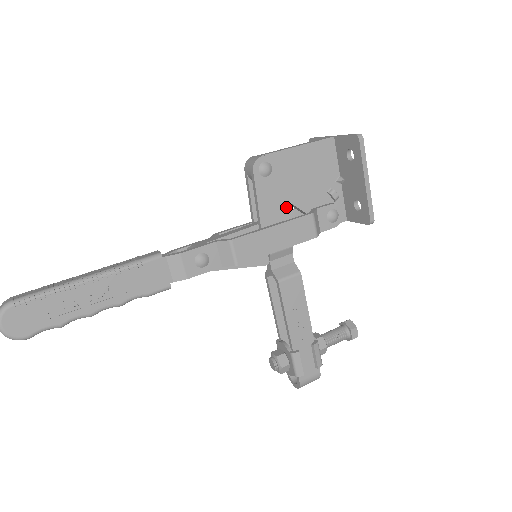
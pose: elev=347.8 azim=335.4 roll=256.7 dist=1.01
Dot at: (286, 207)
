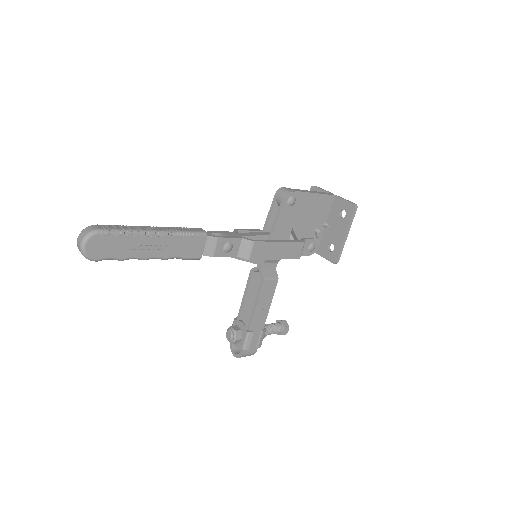
Dot at: (290, 231)
